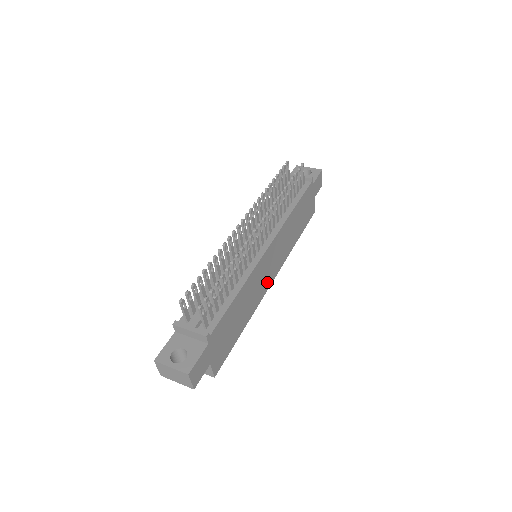
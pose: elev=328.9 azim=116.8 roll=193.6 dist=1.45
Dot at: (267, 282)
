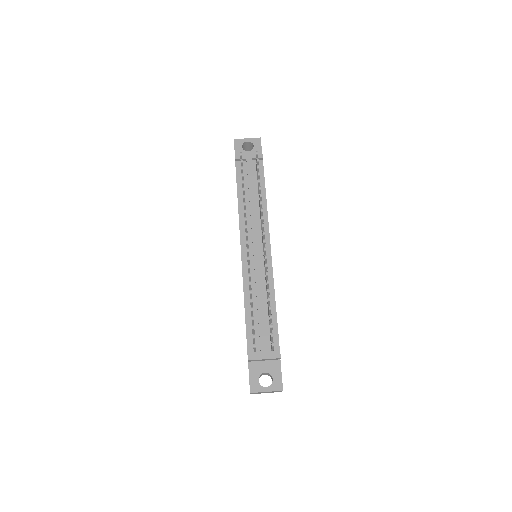
Dot at: occluded
